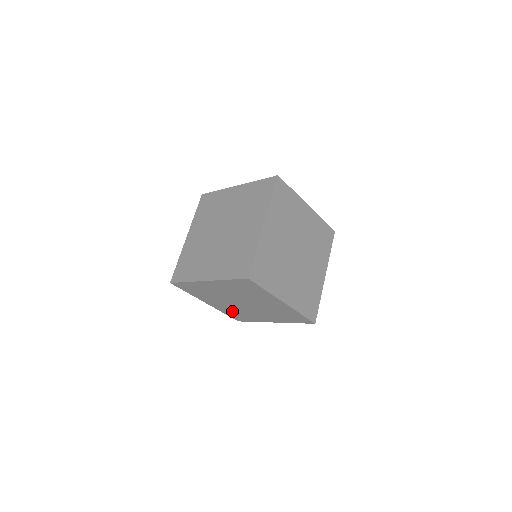
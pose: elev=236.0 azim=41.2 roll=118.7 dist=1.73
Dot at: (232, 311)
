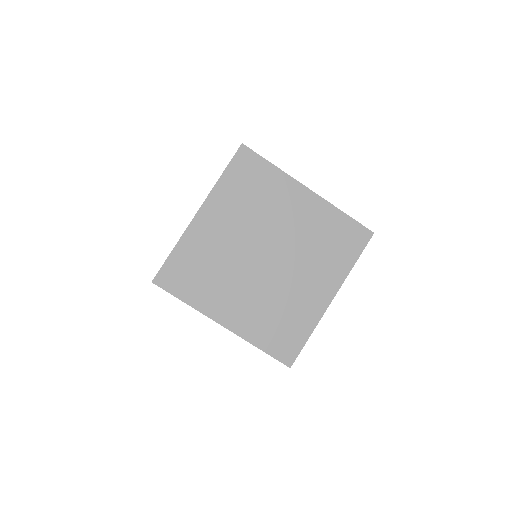
Dot at: occluded
